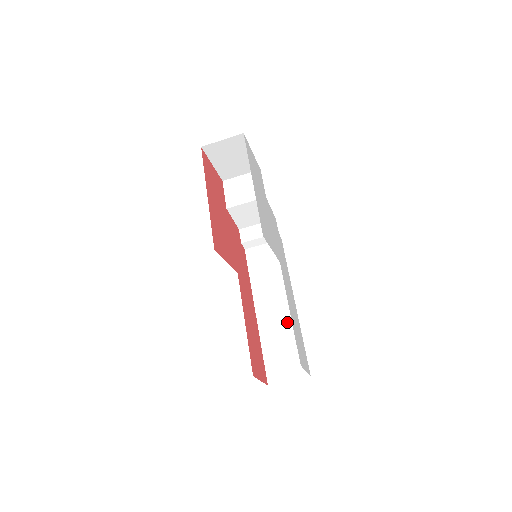
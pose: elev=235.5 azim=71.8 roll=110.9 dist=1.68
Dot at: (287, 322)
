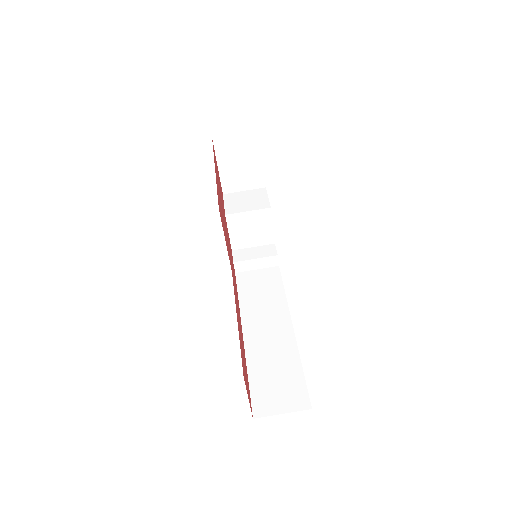
Dot at: (282, 346)
